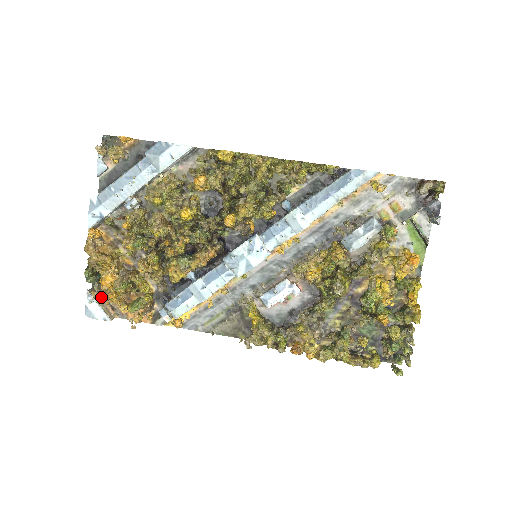
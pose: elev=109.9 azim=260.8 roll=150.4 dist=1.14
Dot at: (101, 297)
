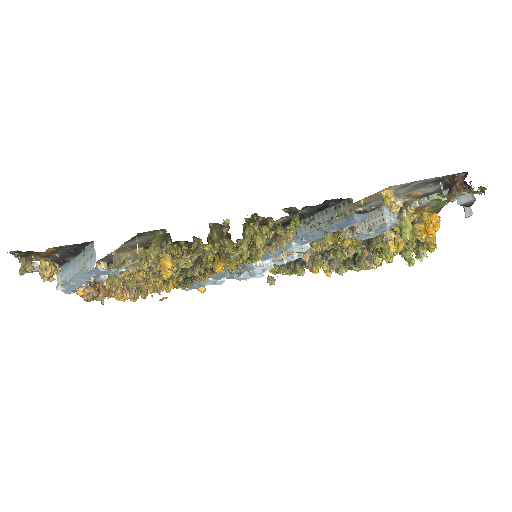
Dot at: occluded
